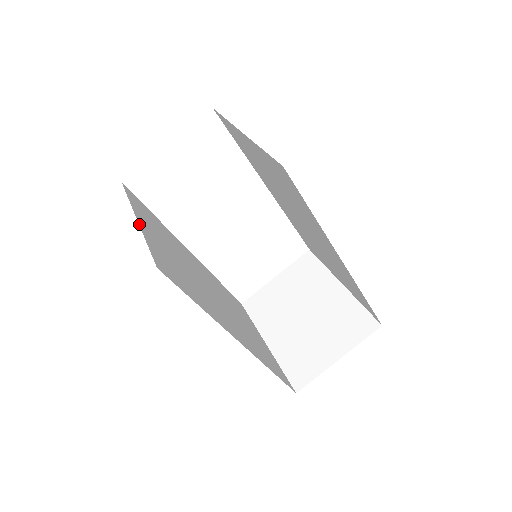
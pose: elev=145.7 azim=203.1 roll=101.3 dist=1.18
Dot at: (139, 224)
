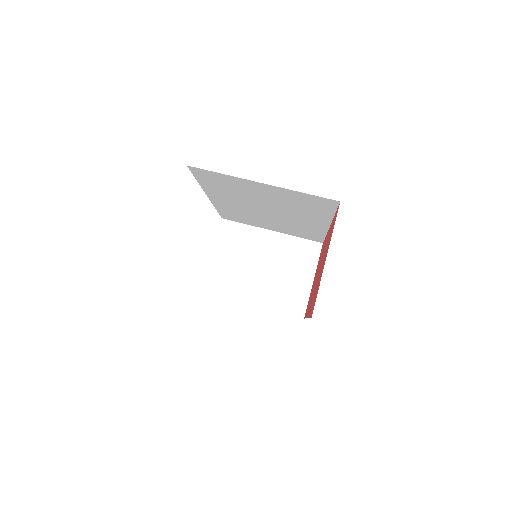
Dot at: occluded
